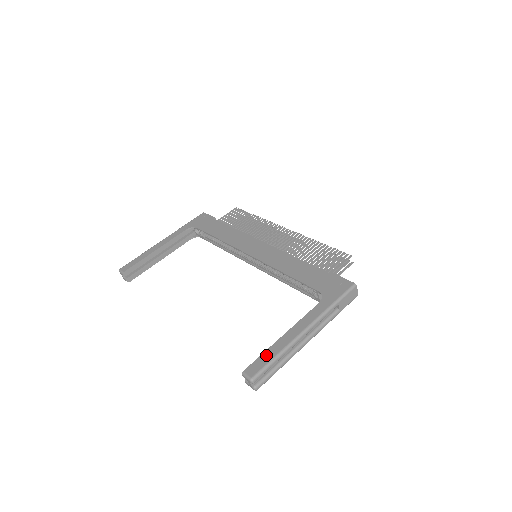
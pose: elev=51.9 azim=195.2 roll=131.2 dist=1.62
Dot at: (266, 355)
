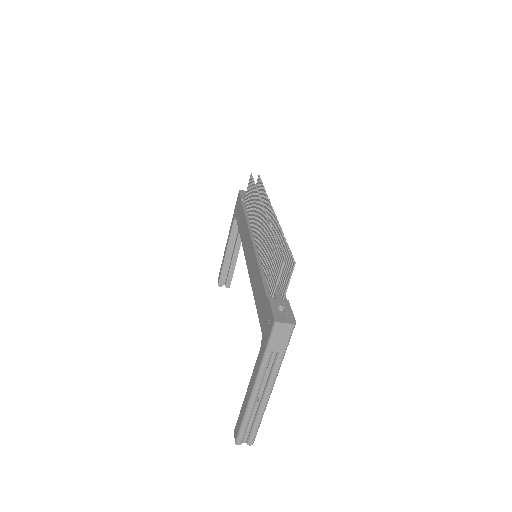
Dot at: (240, 417)
